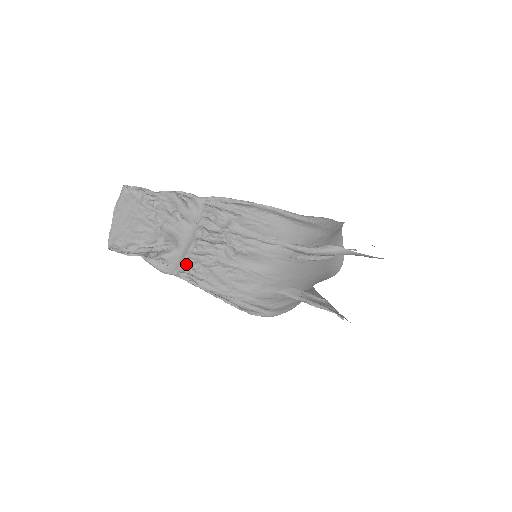
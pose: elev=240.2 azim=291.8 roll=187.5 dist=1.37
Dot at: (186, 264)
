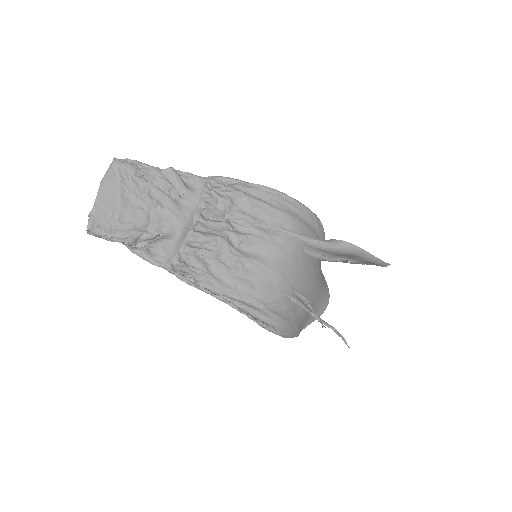
Dot at: (182, 255)
